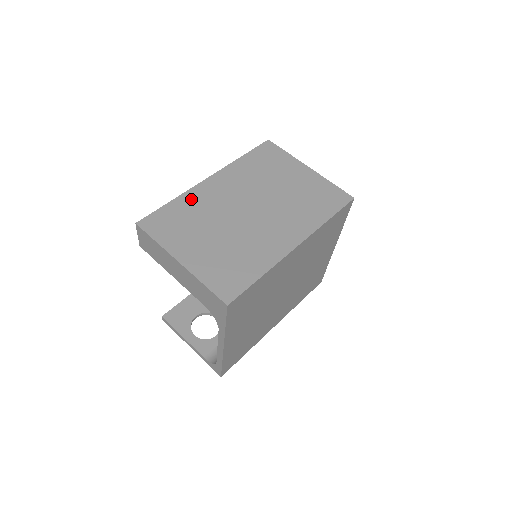
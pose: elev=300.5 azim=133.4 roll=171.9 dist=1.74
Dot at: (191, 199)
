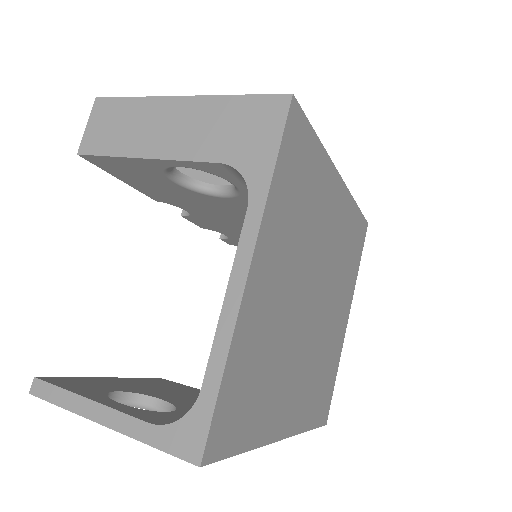
Dot at: occluded
